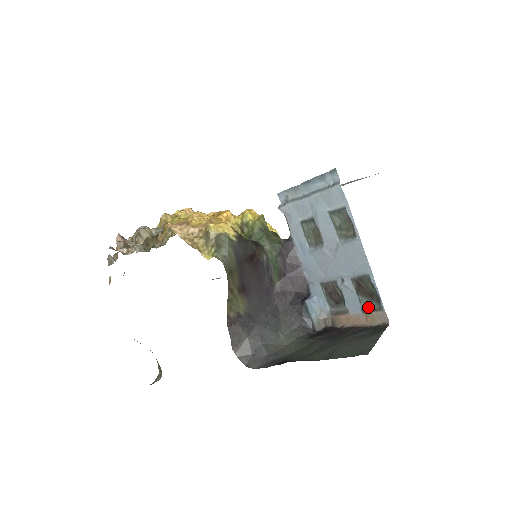
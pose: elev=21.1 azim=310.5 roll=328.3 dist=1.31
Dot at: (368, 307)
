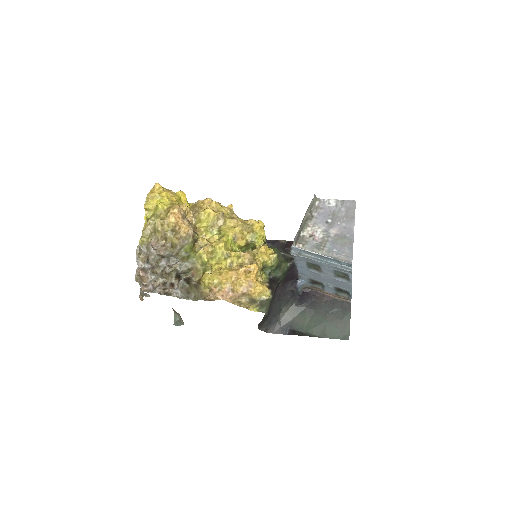
Dot at: (340, 294)
